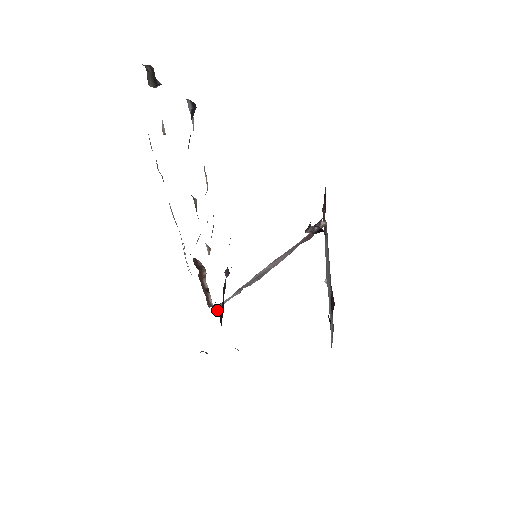
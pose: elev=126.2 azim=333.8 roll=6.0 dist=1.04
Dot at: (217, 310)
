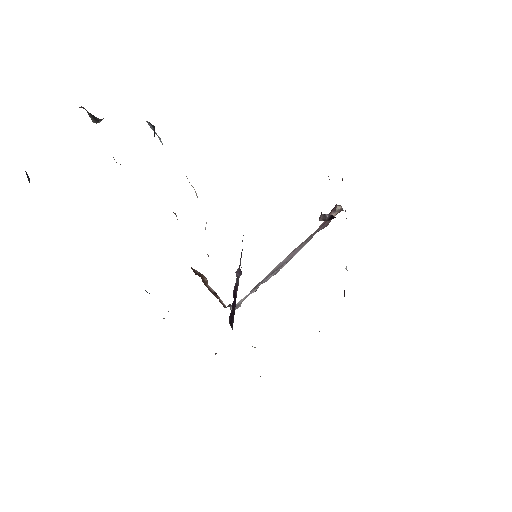
Dot at: (235, 309)
